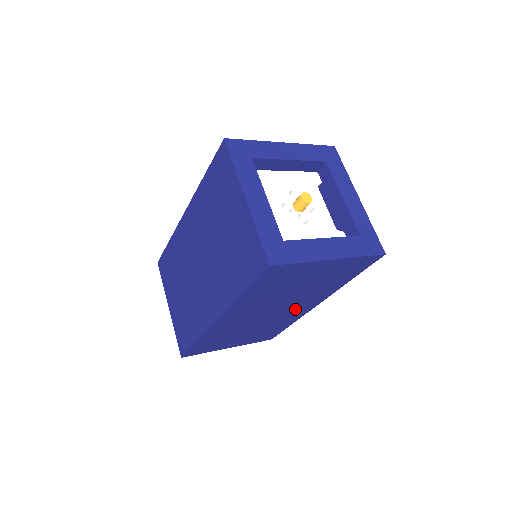
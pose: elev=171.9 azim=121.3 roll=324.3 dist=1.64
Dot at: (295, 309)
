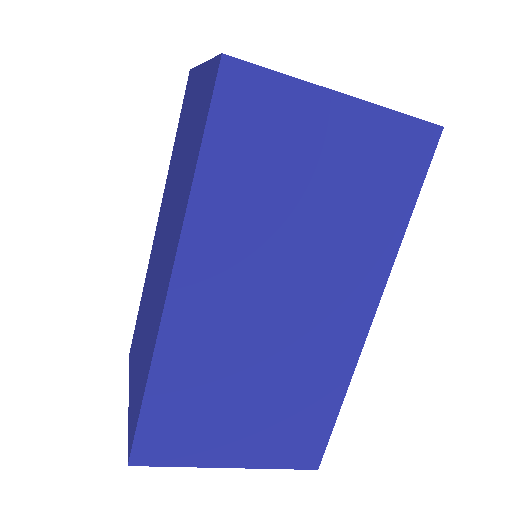
Dot at: (329, 317)
